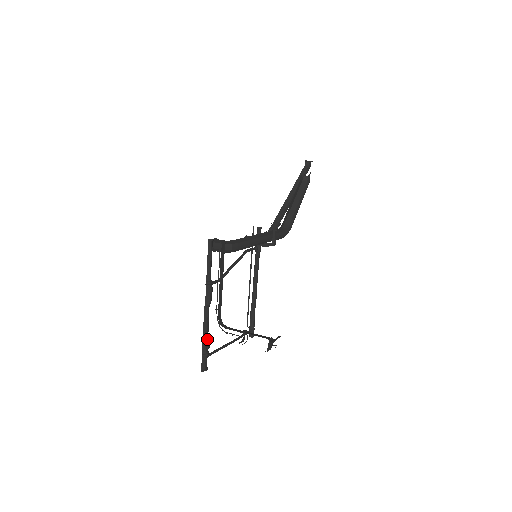
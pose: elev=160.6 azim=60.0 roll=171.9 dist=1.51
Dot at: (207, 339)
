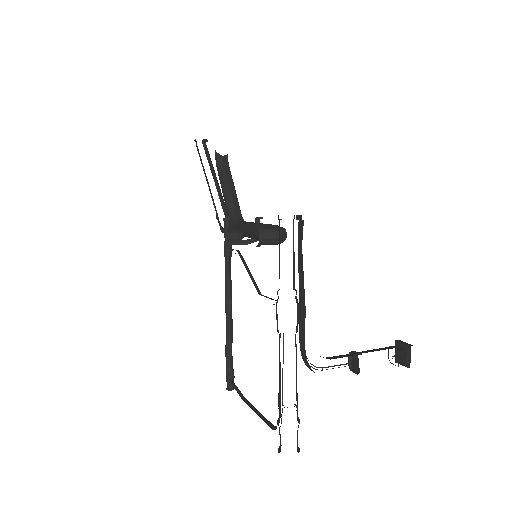
Dot at: (296, 393)
